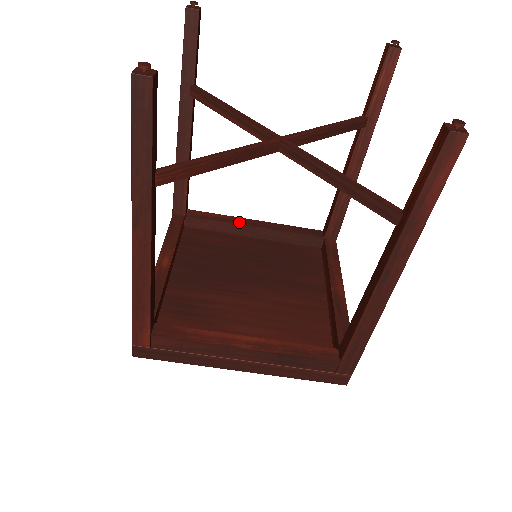
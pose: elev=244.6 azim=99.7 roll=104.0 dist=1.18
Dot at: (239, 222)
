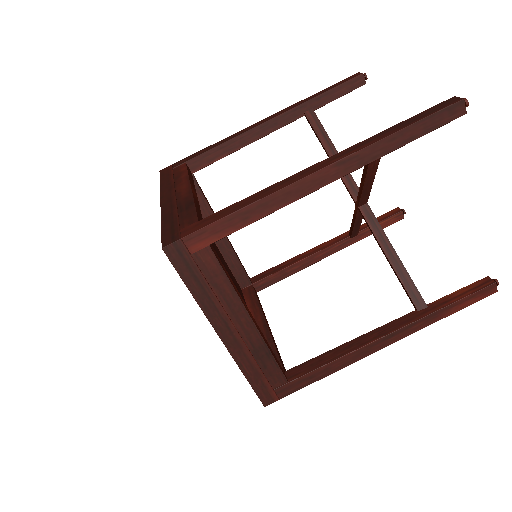
Dot at: occluded
